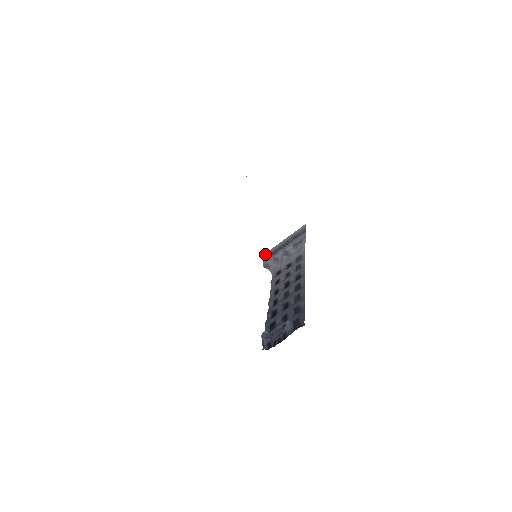
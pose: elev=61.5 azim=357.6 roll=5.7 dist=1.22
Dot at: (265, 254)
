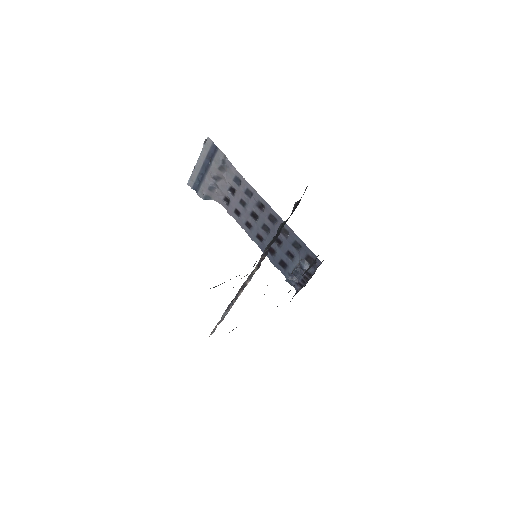
Dot at: (189, 183)
